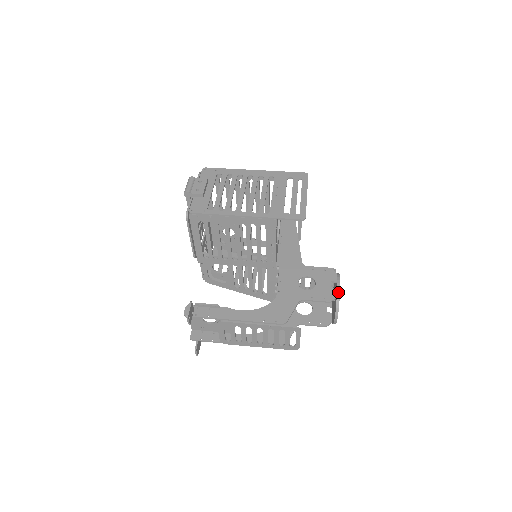
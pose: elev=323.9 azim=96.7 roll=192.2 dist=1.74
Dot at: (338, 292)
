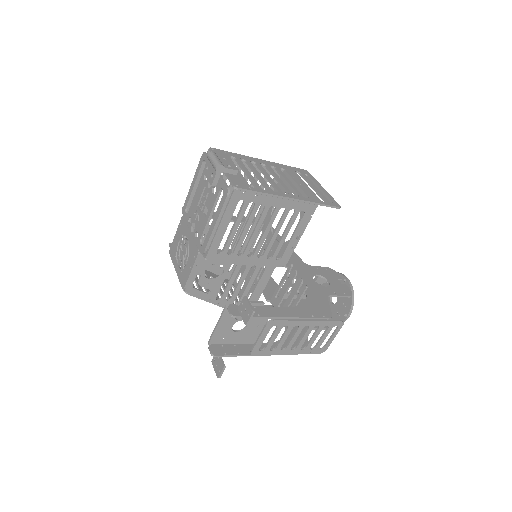
Dot at: (351, 287)
